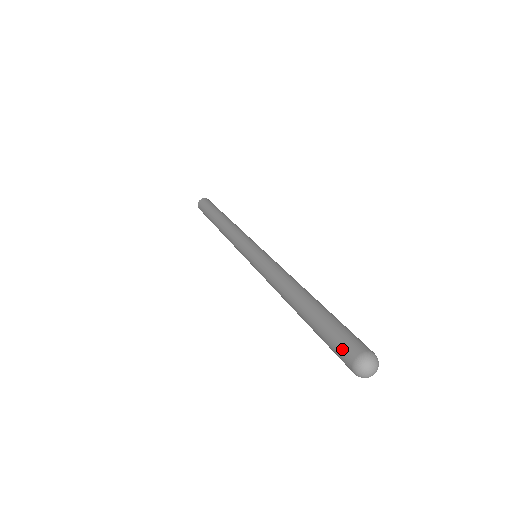
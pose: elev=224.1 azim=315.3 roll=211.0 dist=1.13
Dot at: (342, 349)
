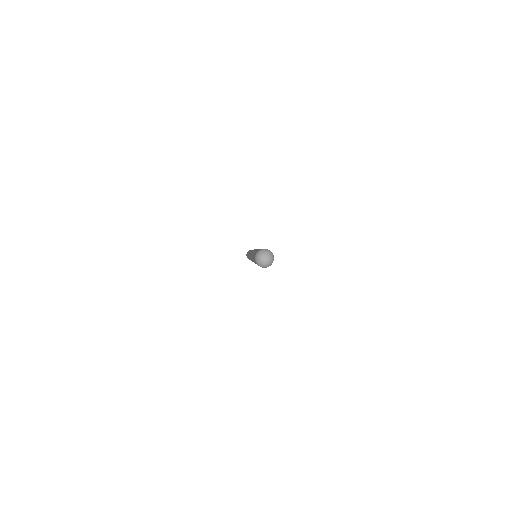
Dot at: occluded
